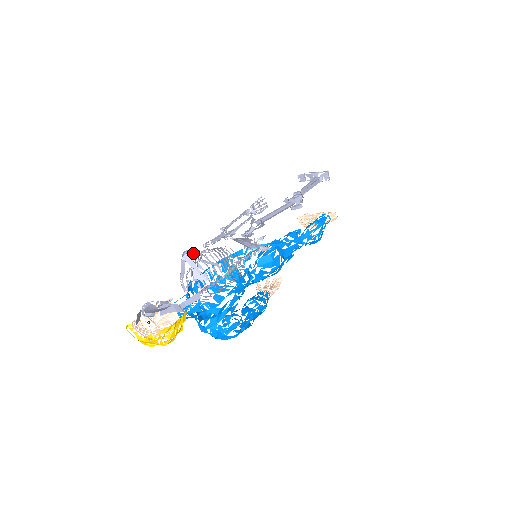
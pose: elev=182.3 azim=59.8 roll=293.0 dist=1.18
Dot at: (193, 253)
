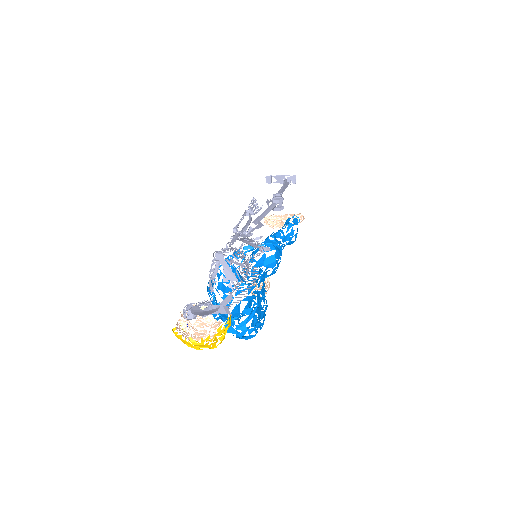
Dot at: (222, 253)
